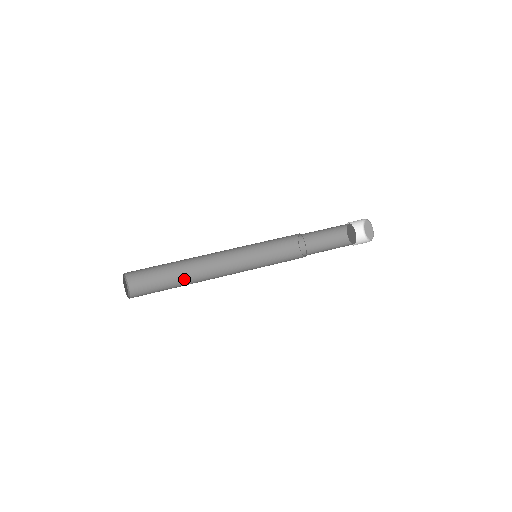
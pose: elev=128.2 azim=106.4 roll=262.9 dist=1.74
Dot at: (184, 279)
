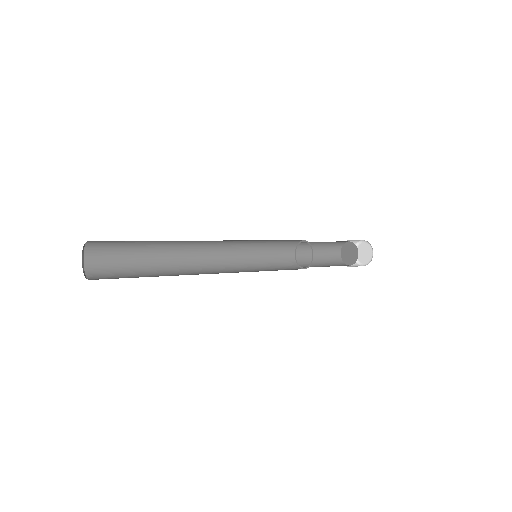
Dot at: (167, 275)
